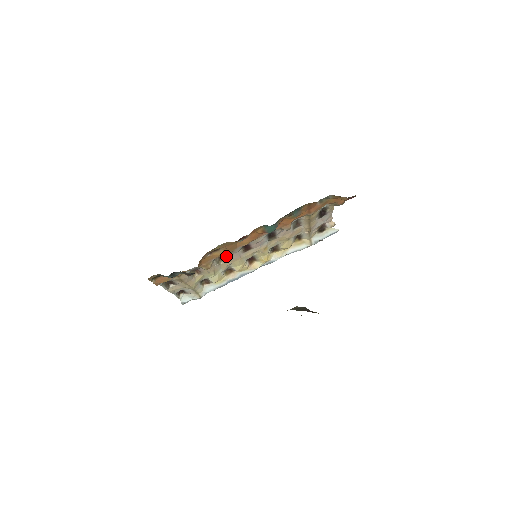
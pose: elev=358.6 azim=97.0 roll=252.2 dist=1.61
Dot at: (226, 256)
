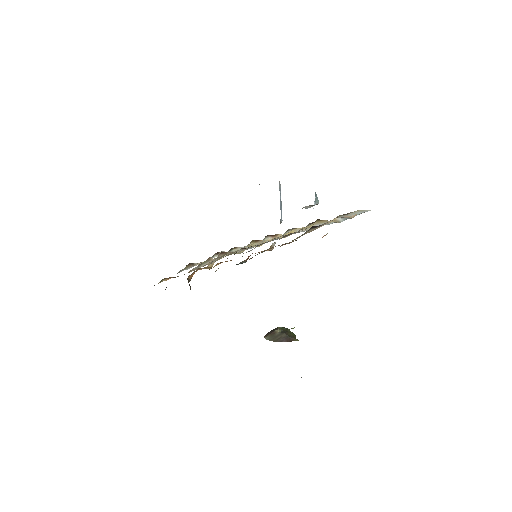
Dot at: occluded
